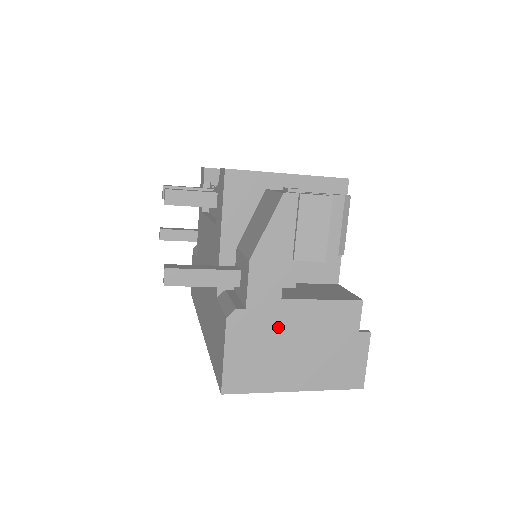
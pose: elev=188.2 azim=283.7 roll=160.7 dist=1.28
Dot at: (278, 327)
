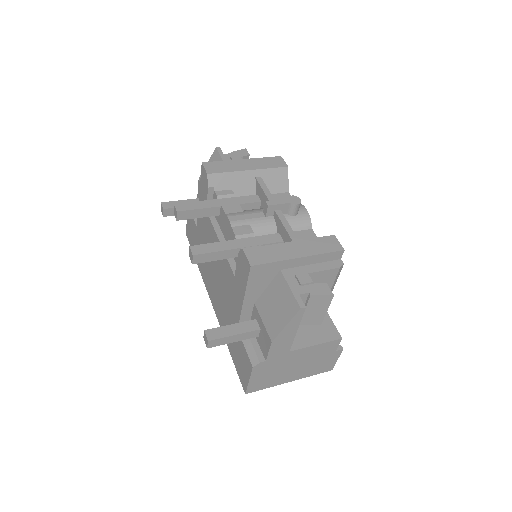
Dot at: (285, 362)
